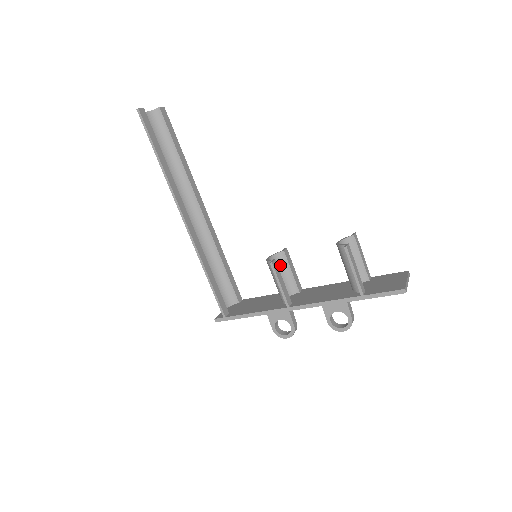
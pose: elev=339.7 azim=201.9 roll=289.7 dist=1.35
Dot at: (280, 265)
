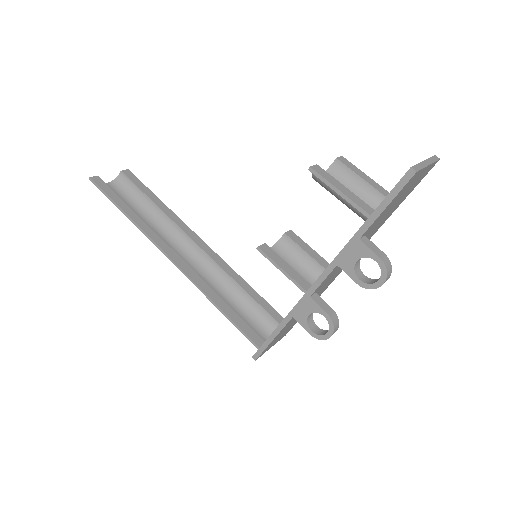
Dot at: (289, 252)
